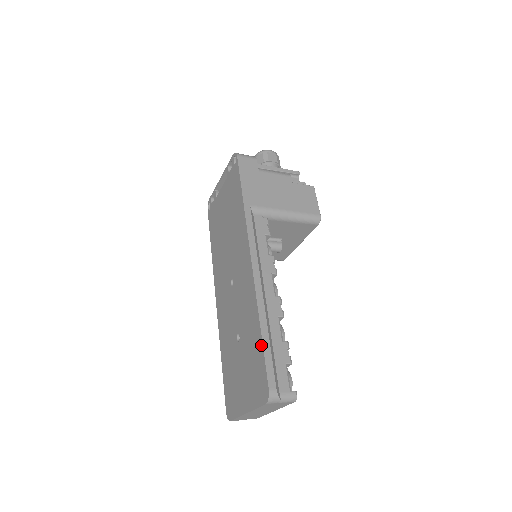
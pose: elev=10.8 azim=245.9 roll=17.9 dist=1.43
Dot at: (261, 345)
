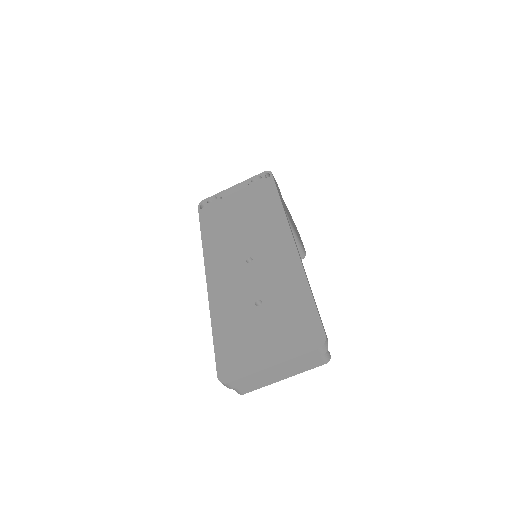
Dot at: (312, 302)
